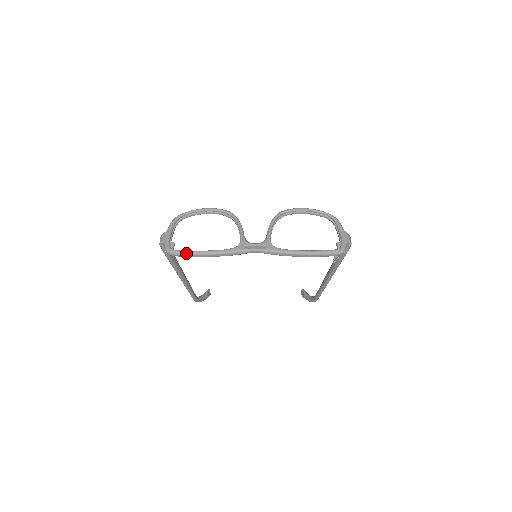
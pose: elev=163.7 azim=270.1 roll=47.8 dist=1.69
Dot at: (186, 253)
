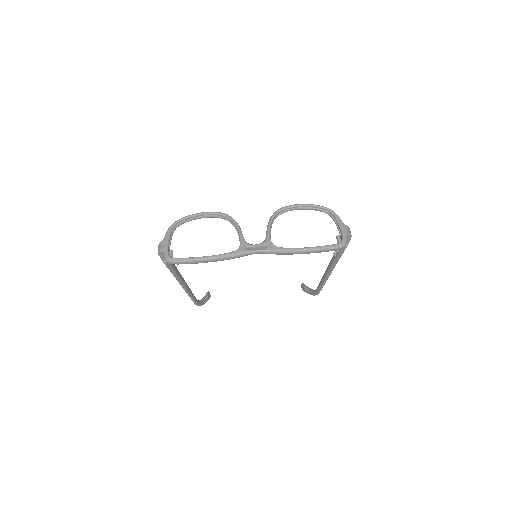
Dot at: (186, 260)
